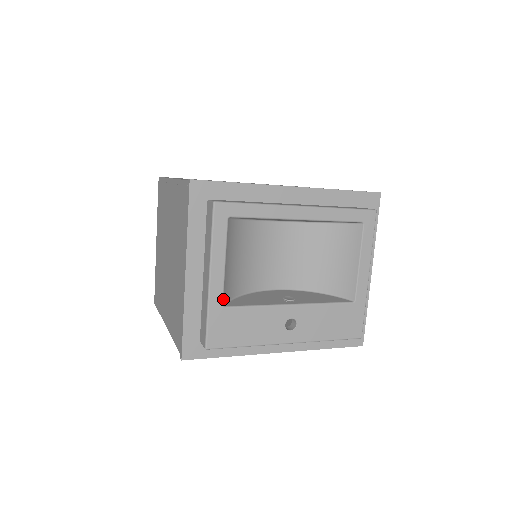
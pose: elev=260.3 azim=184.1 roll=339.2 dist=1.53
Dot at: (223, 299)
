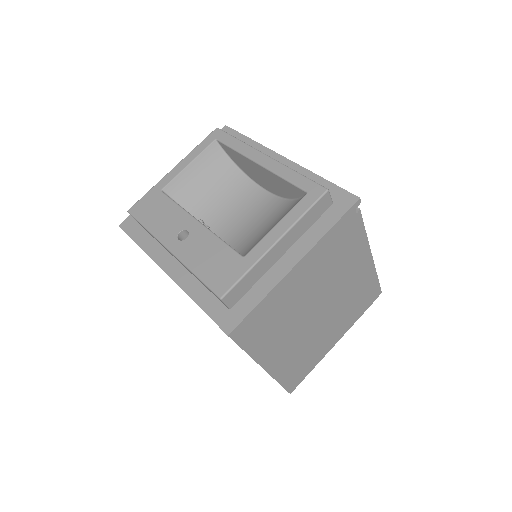
Dot at: (167, 186)
